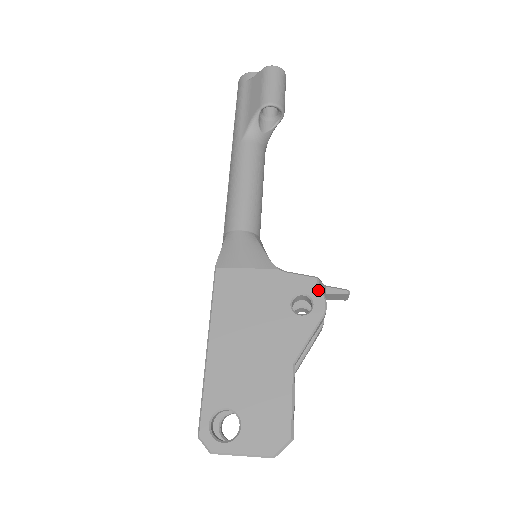
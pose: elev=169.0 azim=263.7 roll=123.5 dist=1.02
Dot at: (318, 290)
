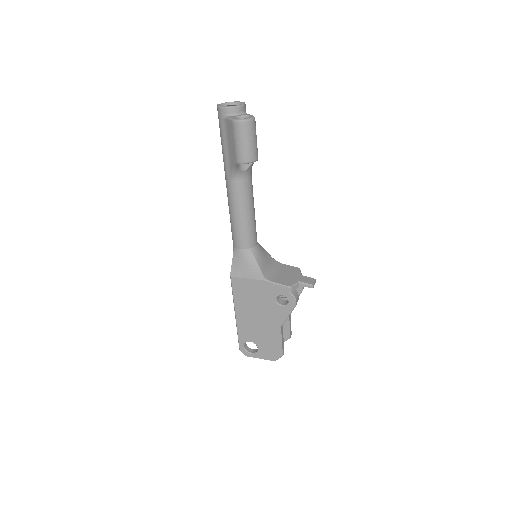
Dot at: (291, 294)
